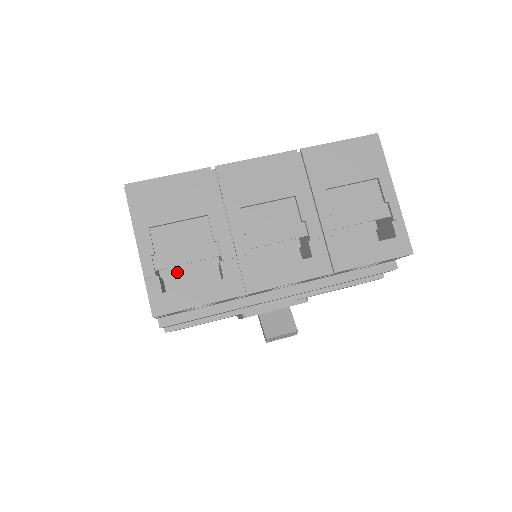
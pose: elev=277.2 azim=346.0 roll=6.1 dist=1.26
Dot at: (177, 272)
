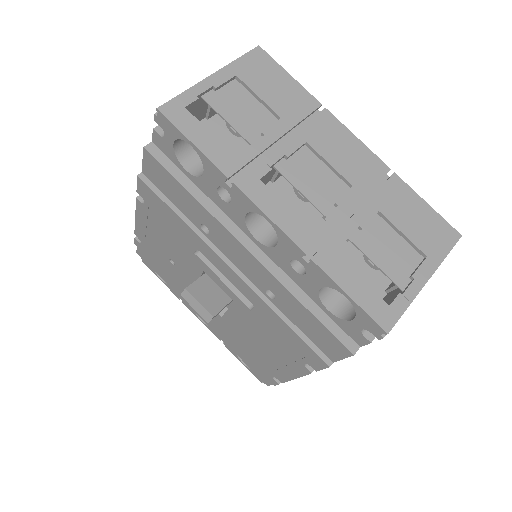
Dot at: occluded
